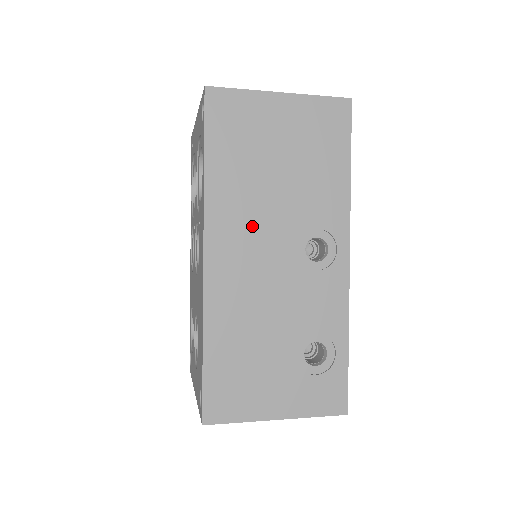
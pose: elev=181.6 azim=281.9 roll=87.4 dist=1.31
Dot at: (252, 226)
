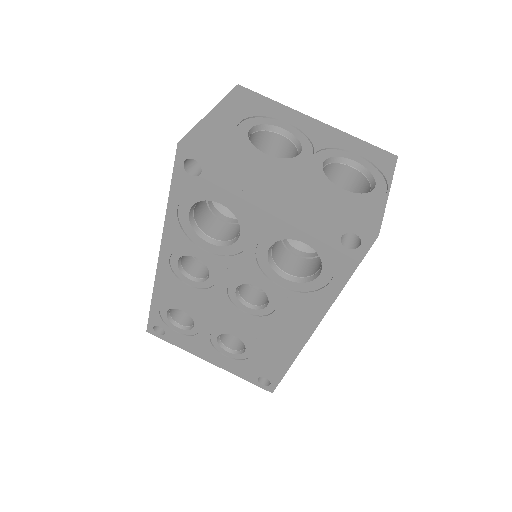
Dot at: occluded
